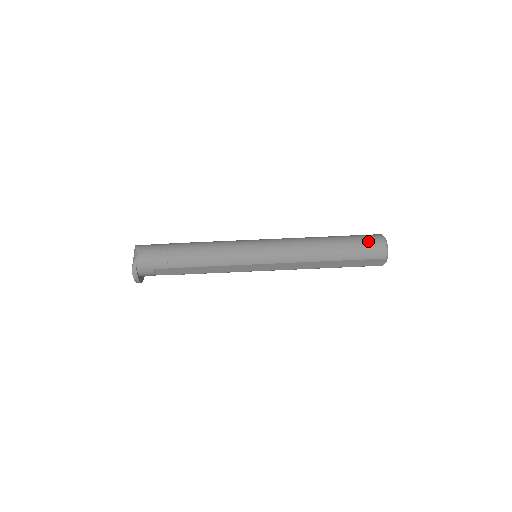
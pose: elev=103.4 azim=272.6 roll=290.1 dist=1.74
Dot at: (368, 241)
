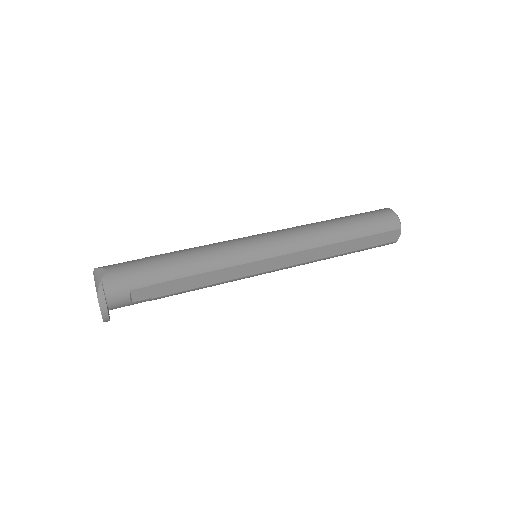
Dot at: (376, 213)
